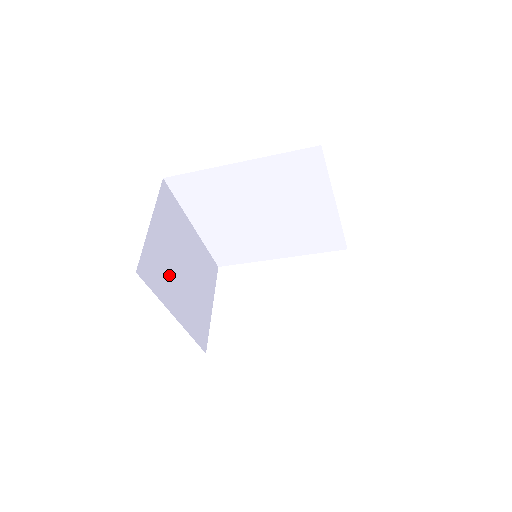
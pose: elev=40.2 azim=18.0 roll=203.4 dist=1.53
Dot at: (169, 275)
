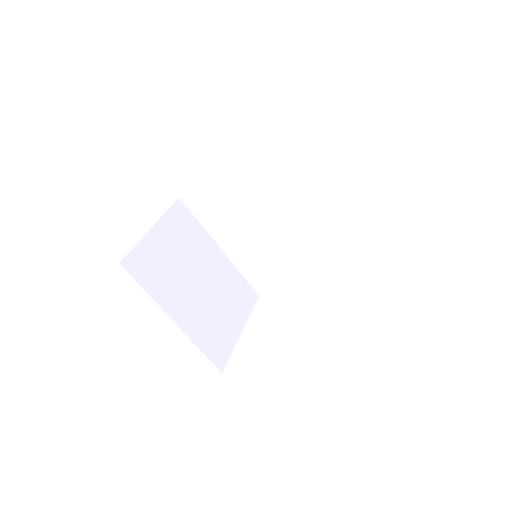
Dot at: (172, 280)
